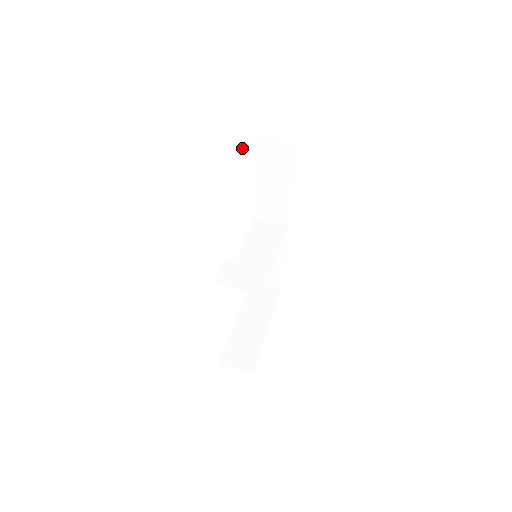
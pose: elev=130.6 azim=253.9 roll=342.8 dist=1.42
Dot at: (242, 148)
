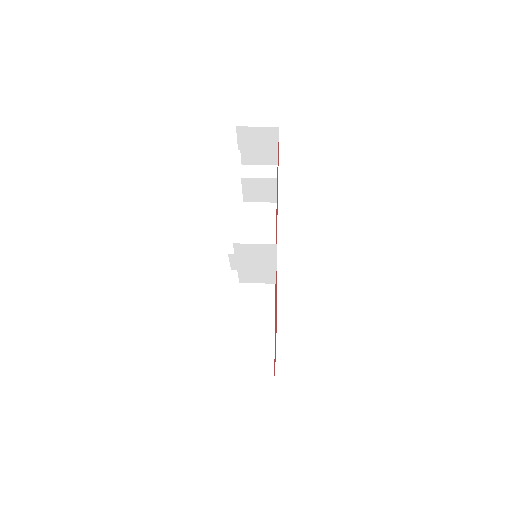
Dot at: (241, 168)
